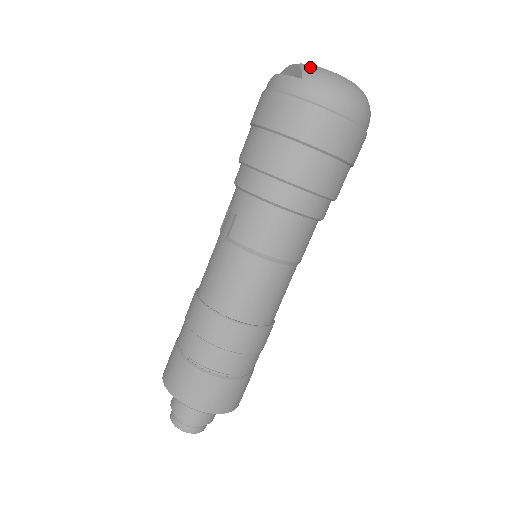
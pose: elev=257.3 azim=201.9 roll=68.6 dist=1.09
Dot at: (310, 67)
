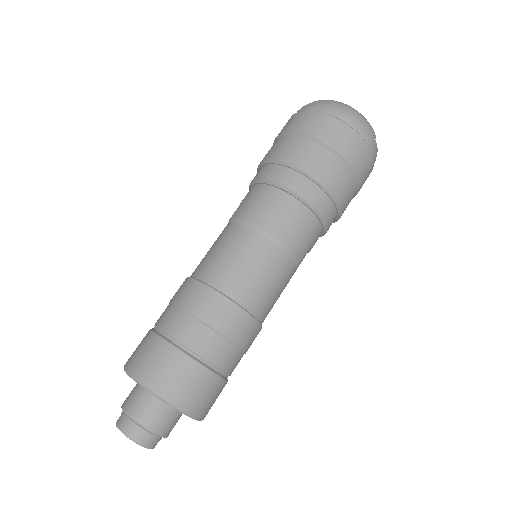
Dot at: occluded
